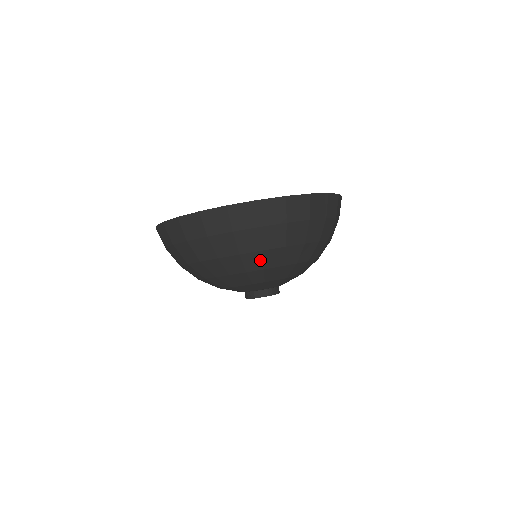
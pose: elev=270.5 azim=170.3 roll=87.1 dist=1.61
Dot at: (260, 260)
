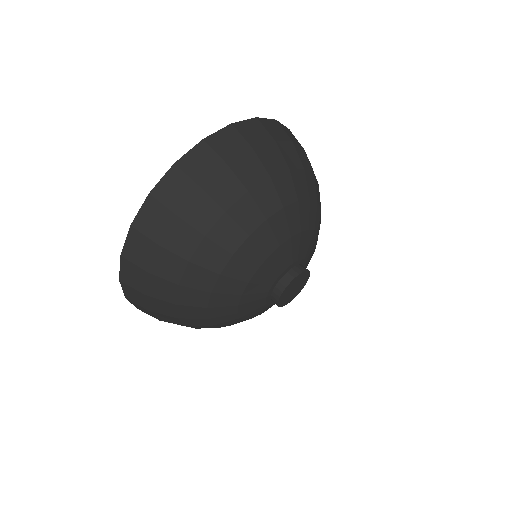
Dot at: (314, 187)
